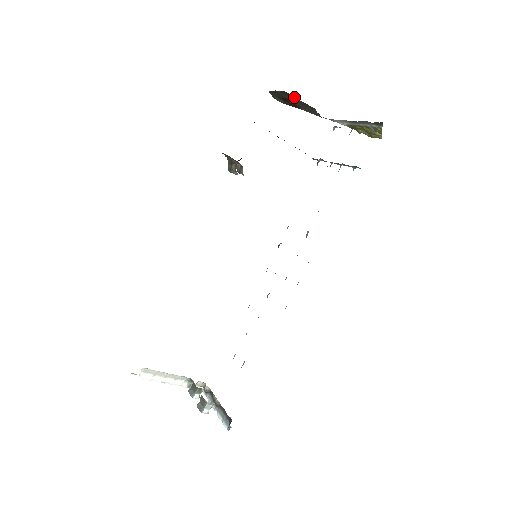
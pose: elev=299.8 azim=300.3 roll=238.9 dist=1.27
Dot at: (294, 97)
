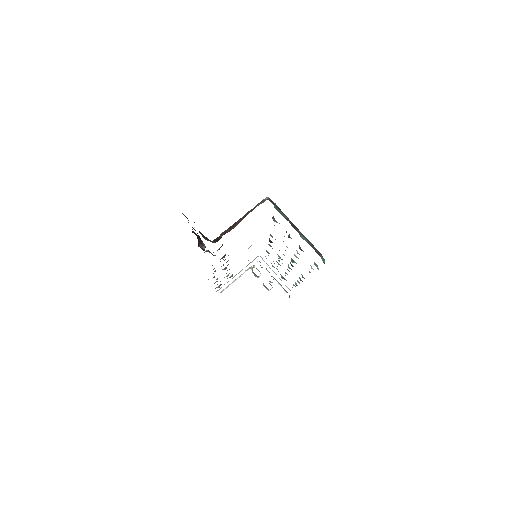
Dot at: occluded
